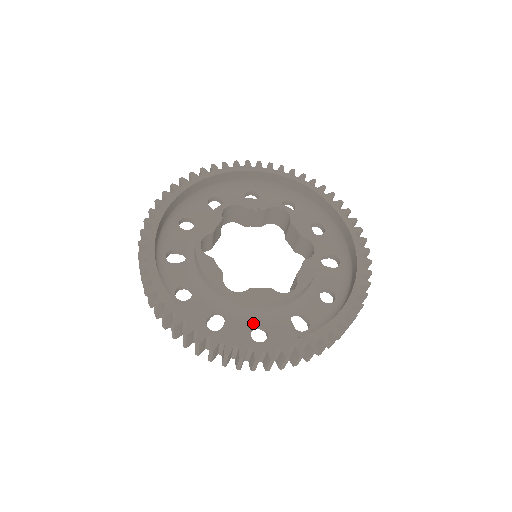
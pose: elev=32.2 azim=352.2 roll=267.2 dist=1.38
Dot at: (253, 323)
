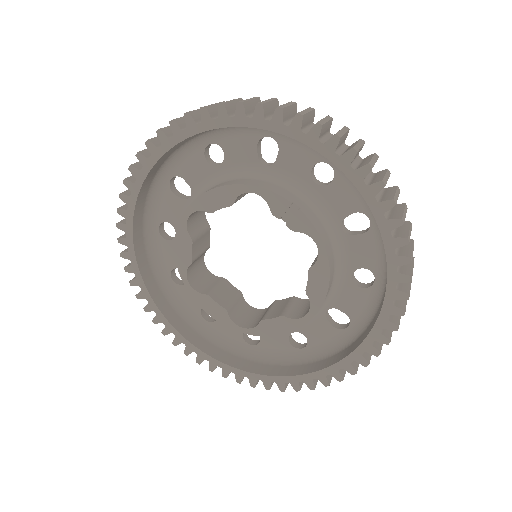
Dot at: occluded
